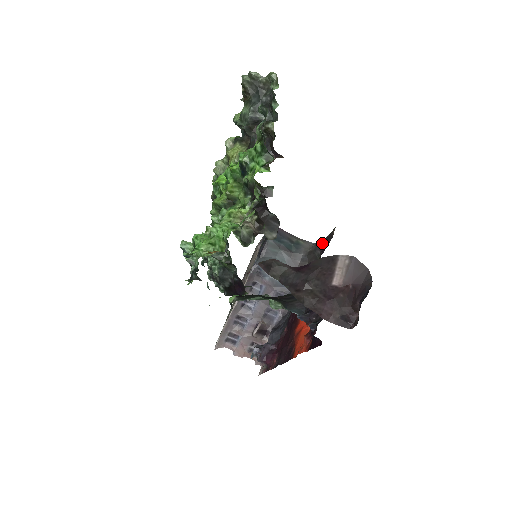
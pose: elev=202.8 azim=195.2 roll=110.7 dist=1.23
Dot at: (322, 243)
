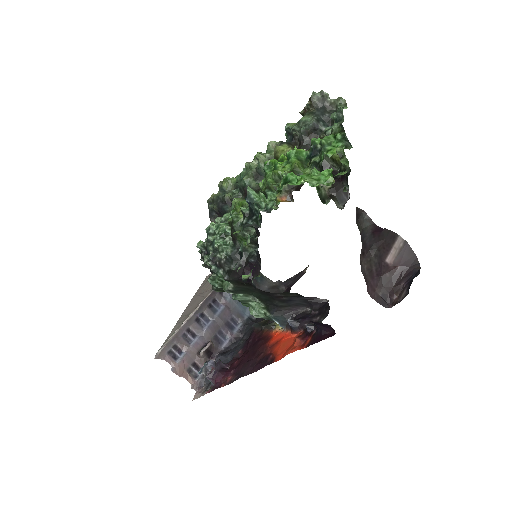
Dot at: (287, 281)
